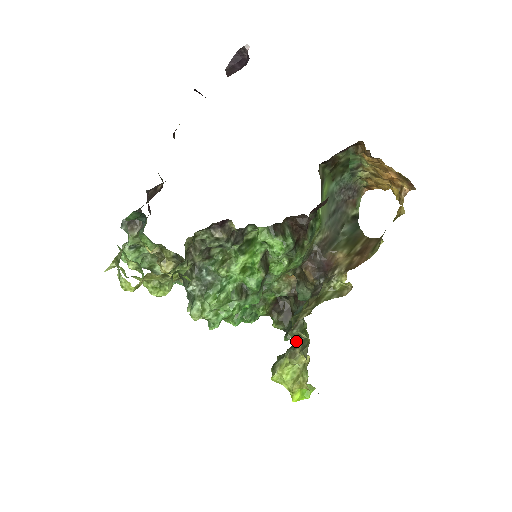
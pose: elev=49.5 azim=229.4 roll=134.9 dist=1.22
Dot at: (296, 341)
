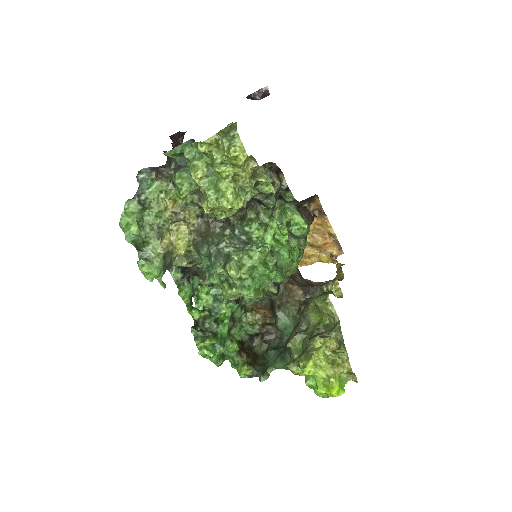
Dot at: (316, 332)
